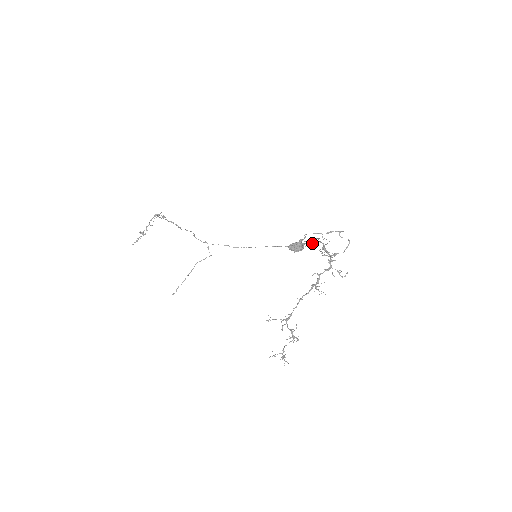
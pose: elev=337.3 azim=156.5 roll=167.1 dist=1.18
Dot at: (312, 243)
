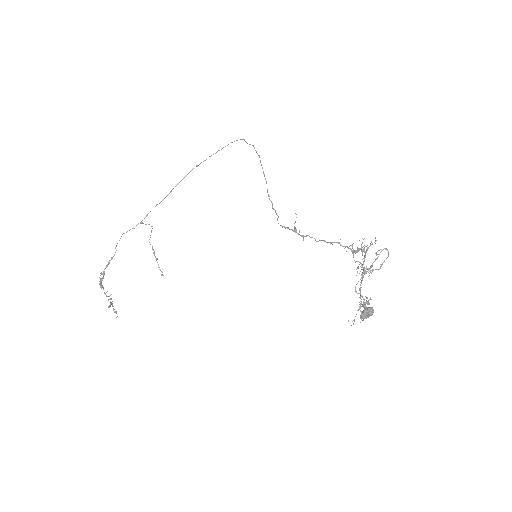
Dot at: occluded
